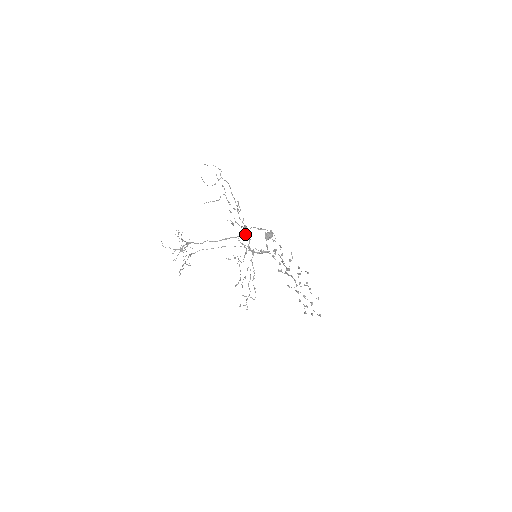
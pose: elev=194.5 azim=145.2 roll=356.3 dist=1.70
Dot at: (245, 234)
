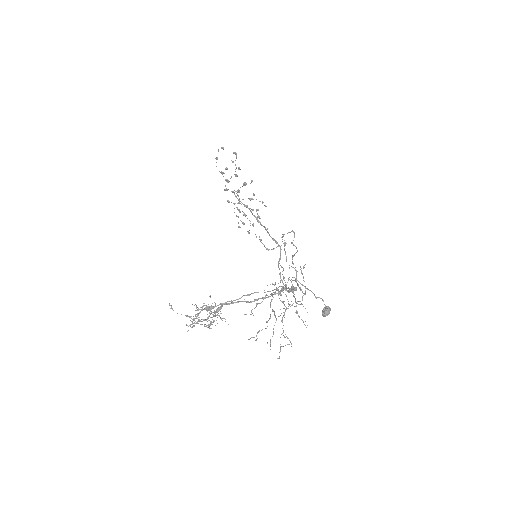
Dot at: (286, 288)
